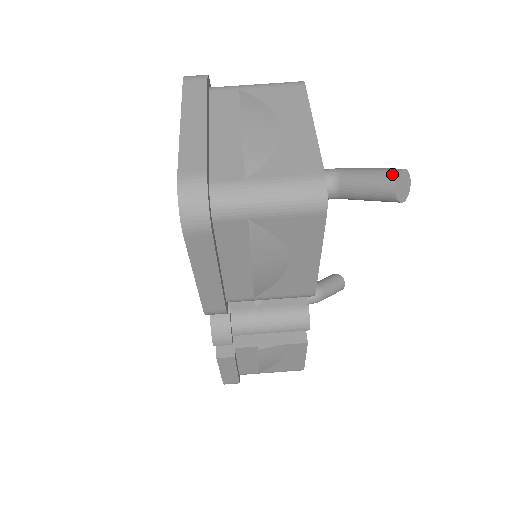
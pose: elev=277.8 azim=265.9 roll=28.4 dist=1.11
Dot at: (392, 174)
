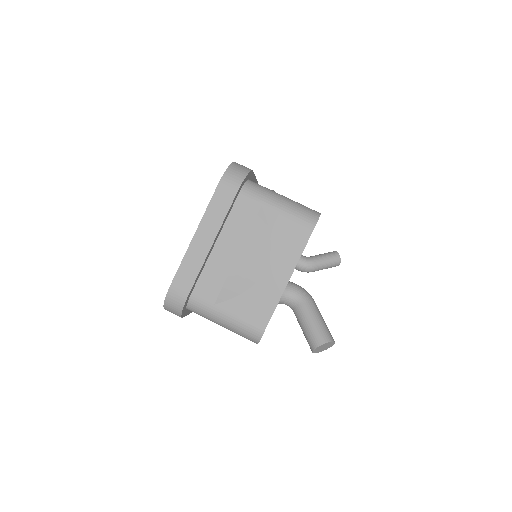
Dot at: (317, 342)
